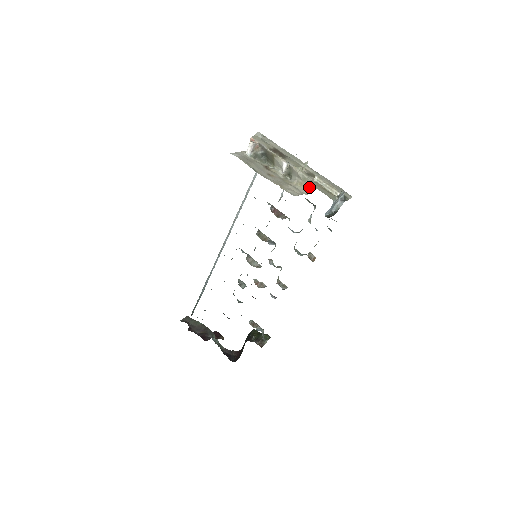
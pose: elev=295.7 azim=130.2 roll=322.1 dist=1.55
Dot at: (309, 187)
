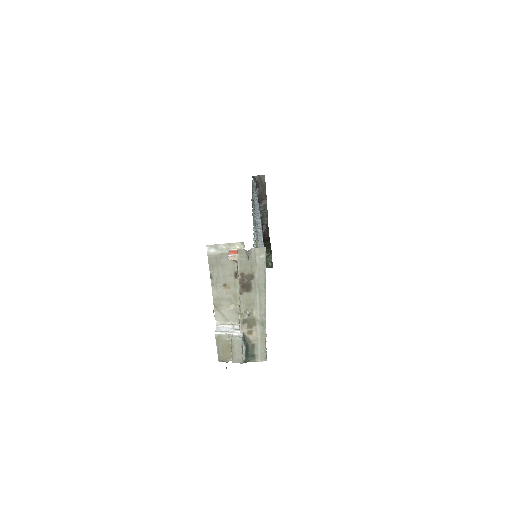
Dot at: occluded
